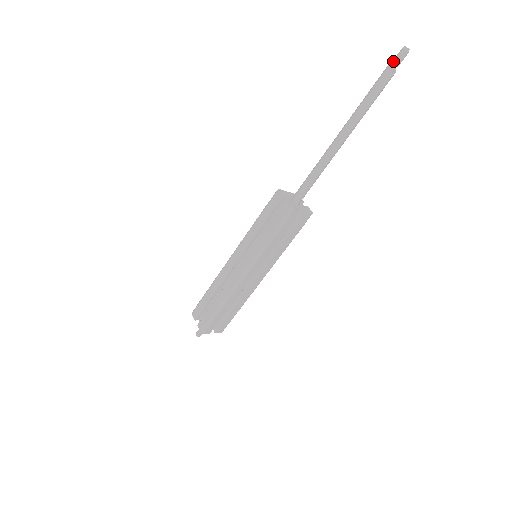
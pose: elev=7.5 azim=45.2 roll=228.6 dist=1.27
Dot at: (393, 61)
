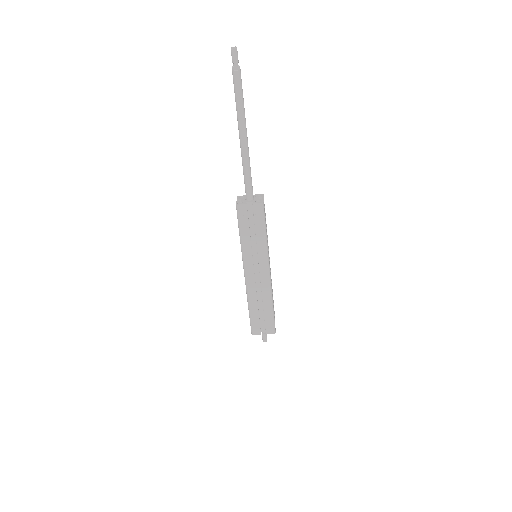
Dot at: (232, 62)
